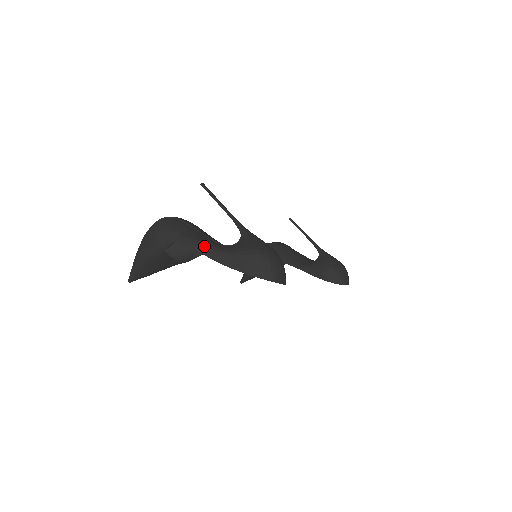
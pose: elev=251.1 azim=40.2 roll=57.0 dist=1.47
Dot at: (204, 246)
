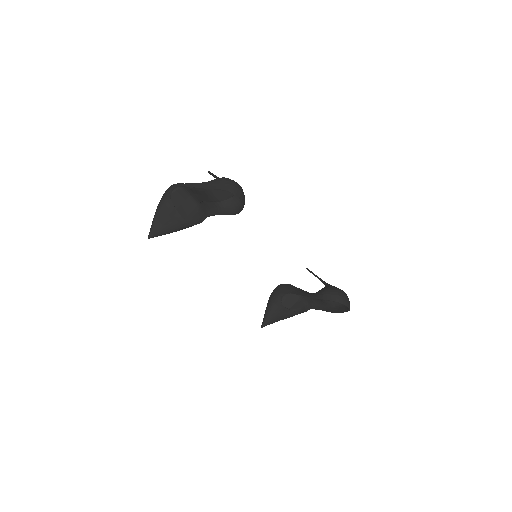
Dot at: (192, 183)
